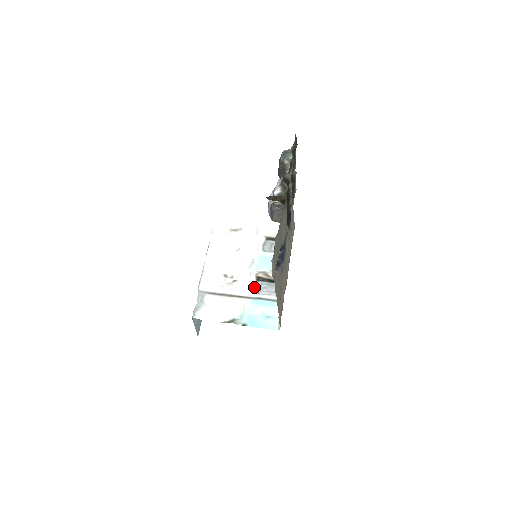
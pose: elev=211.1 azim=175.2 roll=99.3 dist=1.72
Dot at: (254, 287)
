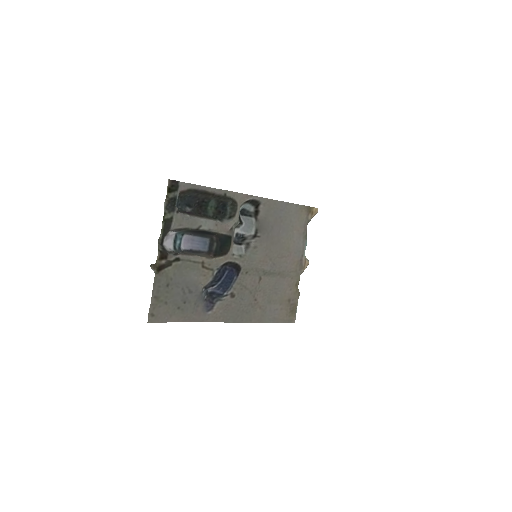
Dot at: occluded
